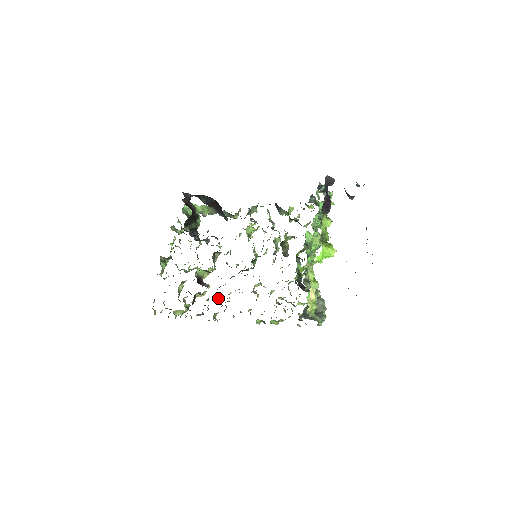
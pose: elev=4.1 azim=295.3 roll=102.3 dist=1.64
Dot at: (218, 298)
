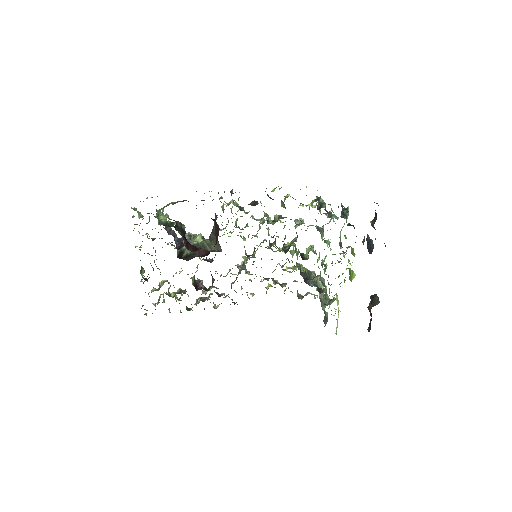
Dot at: occluded
